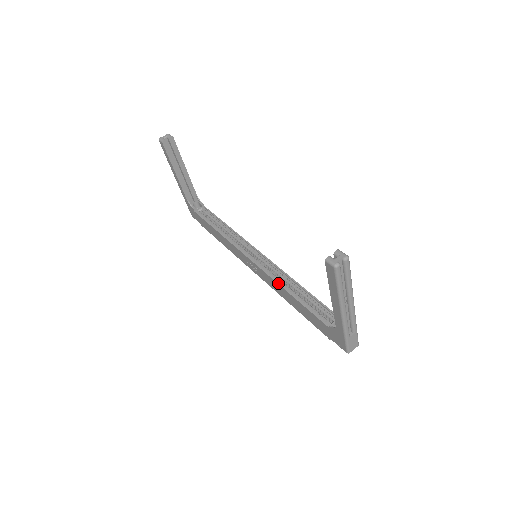
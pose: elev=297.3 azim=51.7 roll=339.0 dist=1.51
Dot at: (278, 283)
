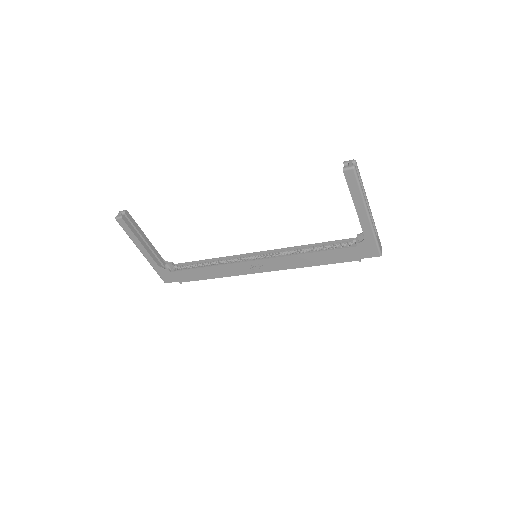
Dot at: (292, 255)
